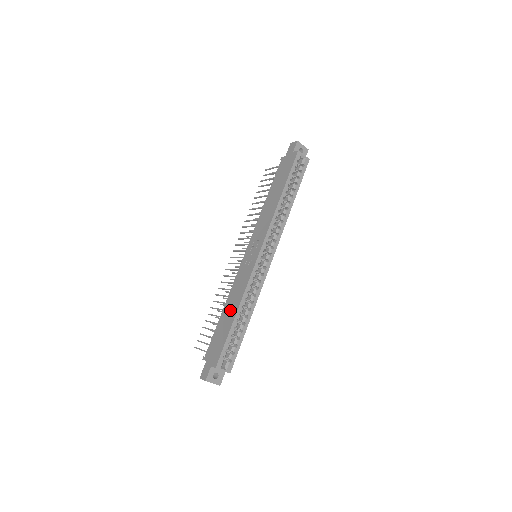
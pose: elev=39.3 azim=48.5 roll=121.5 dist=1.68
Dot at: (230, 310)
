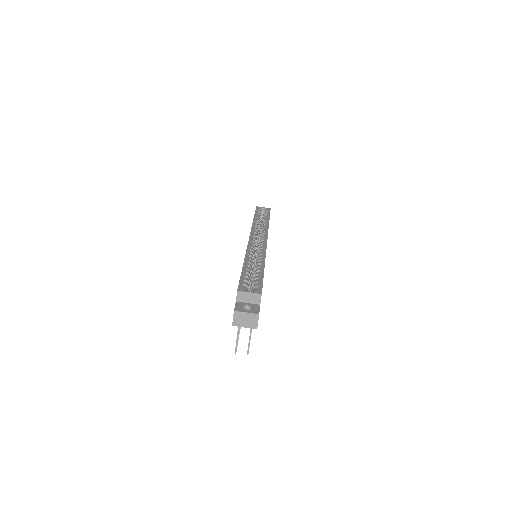
Dot at: occluded
